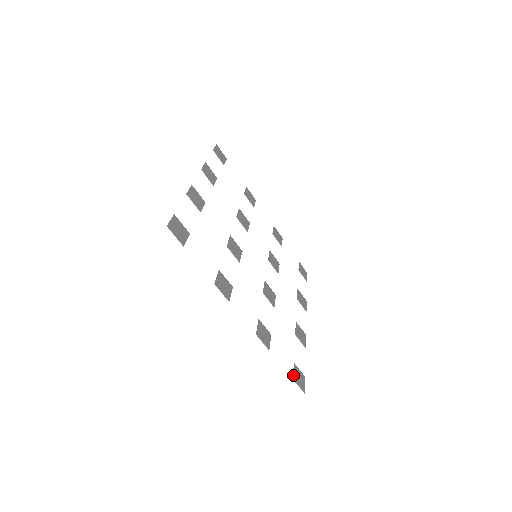
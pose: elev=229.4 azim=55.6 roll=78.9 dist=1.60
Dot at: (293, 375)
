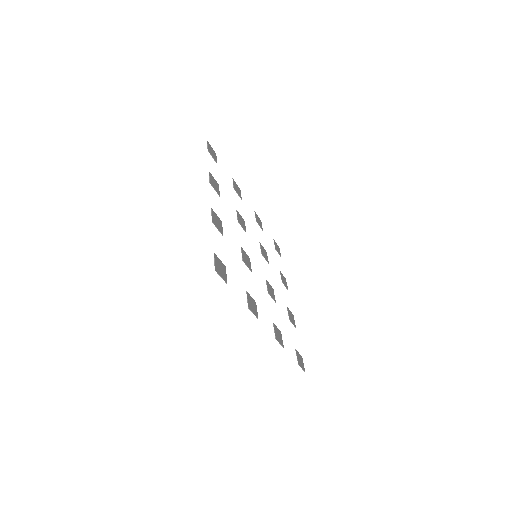
Dot at: occluded
